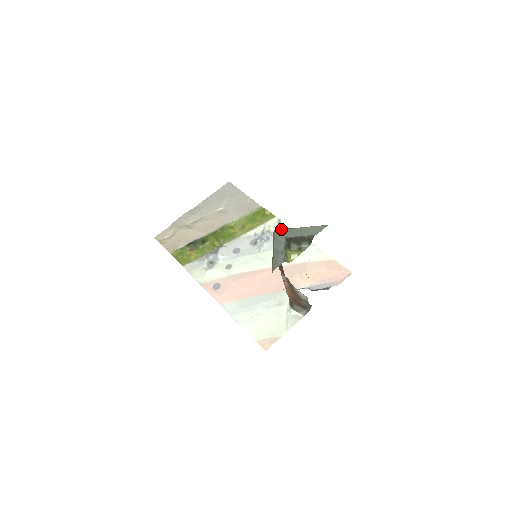
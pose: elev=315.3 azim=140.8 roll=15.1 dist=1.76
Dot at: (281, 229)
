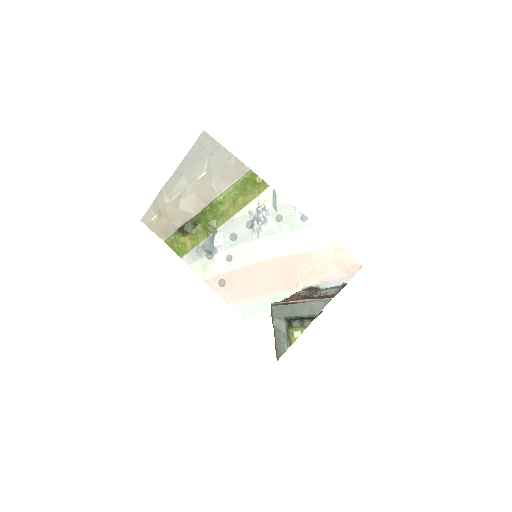
Dot at: (278, 305)
